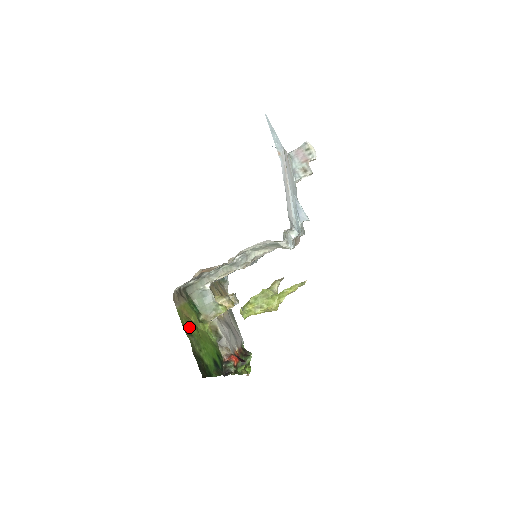
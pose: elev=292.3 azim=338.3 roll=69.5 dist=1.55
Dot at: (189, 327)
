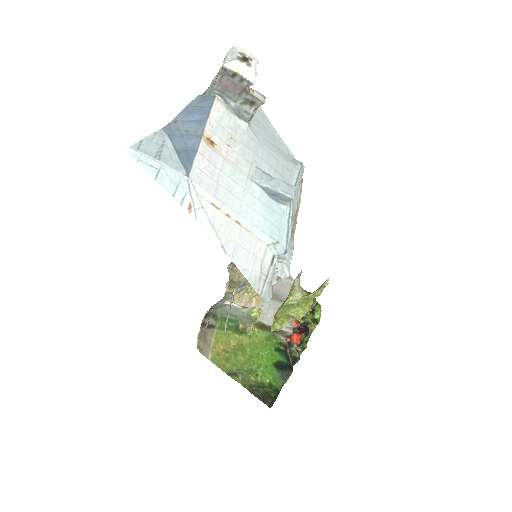
Dot at: (233, 363)
